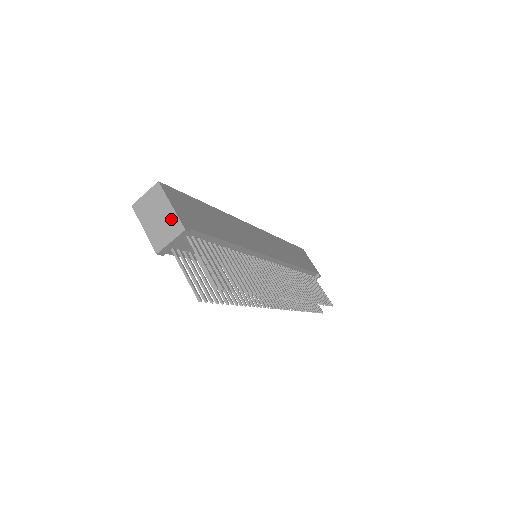
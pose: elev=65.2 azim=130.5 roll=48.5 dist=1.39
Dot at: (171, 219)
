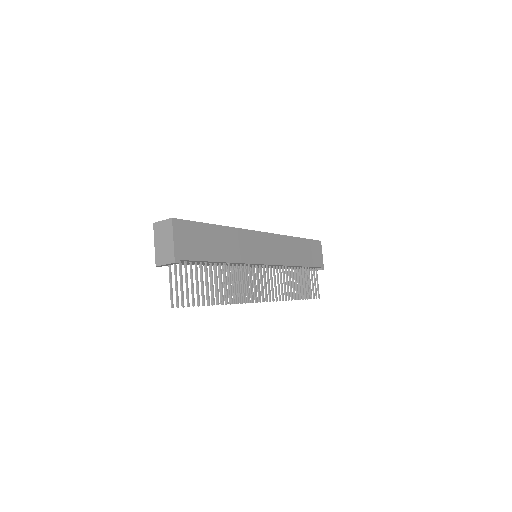
Dot at: (170, 250)
